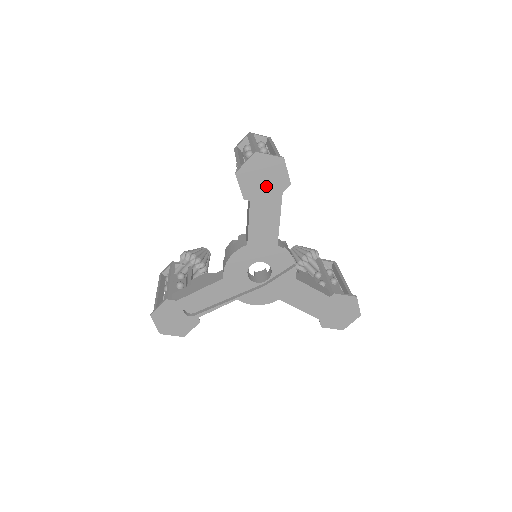
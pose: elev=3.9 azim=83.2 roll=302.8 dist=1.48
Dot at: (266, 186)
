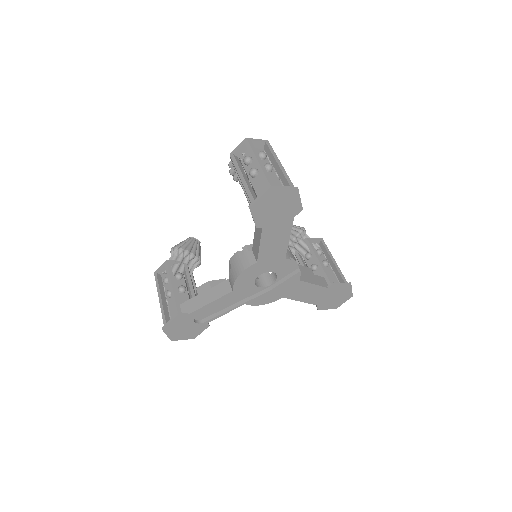
Dot at: (279, 214)
